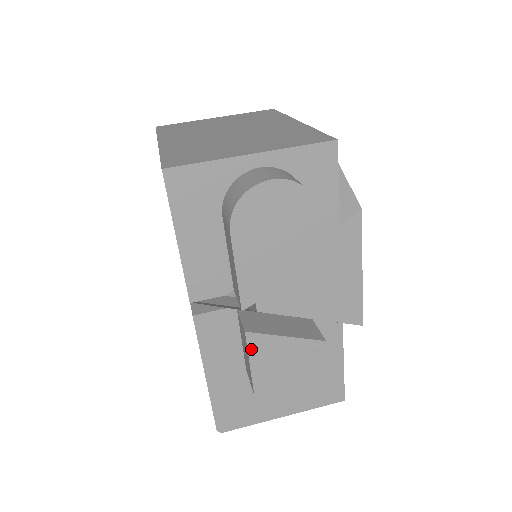
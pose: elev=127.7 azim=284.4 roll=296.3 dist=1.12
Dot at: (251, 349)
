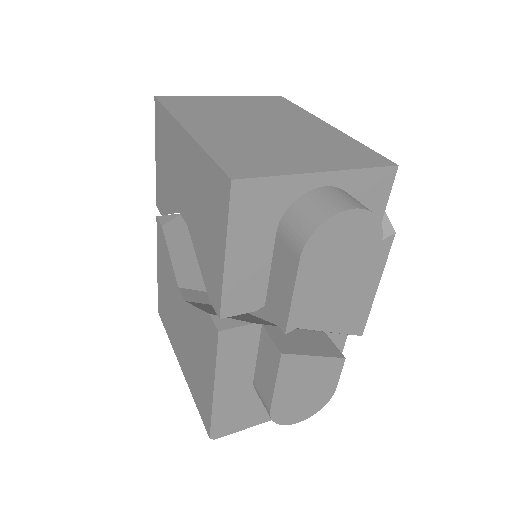
Dot at: (281, 369)
